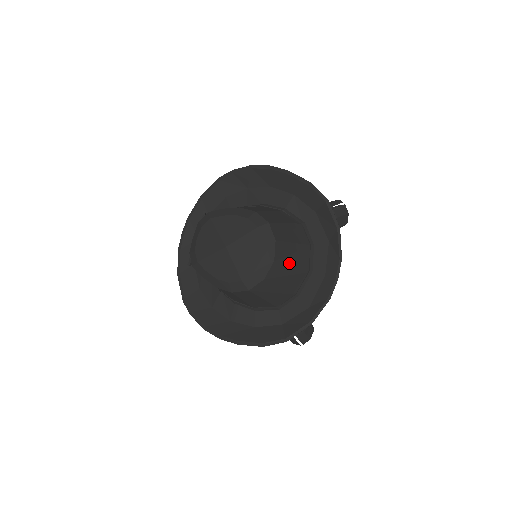
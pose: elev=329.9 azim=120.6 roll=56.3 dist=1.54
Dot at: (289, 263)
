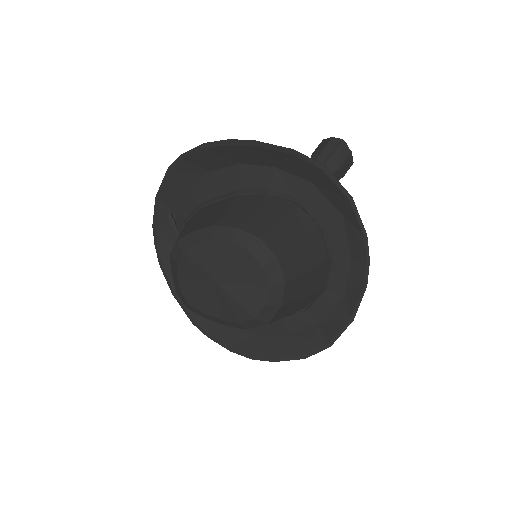
Dot at: (303, 270)
